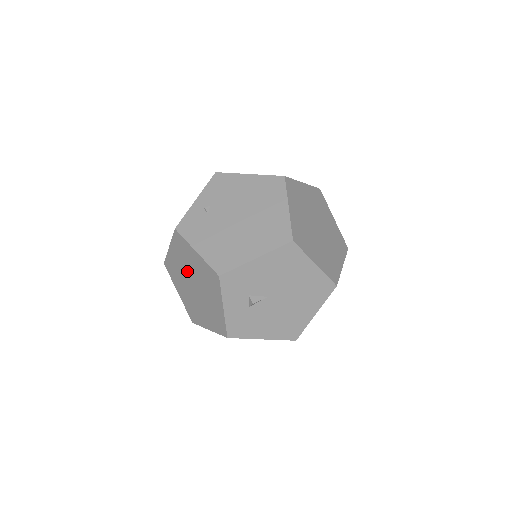
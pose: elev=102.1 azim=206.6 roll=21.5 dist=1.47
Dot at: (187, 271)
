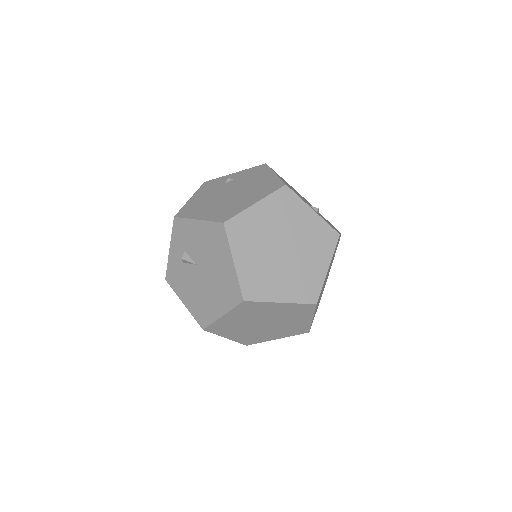
Dot at: occluded
